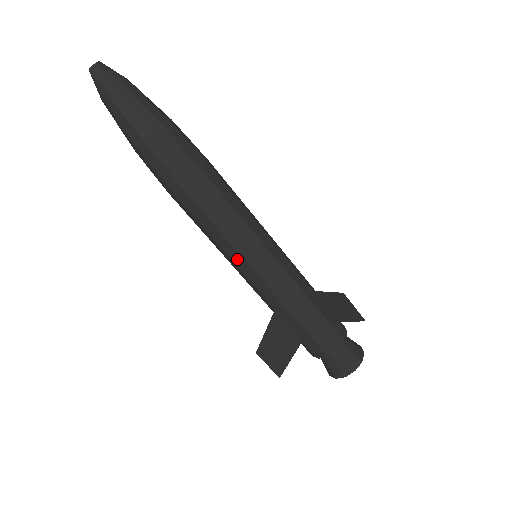
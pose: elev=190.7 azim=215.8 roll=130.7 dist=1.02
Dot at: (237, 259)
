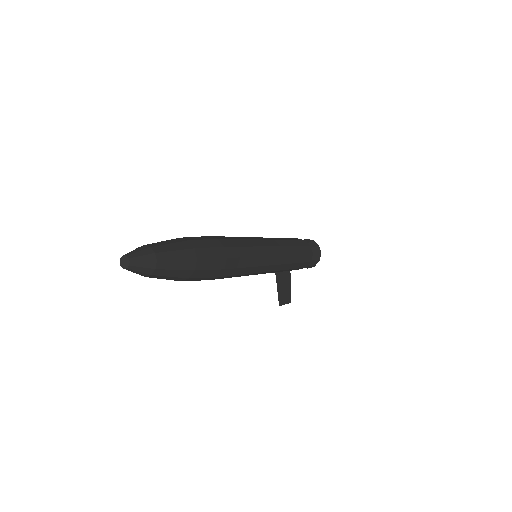
Dot at: (254, 274)
